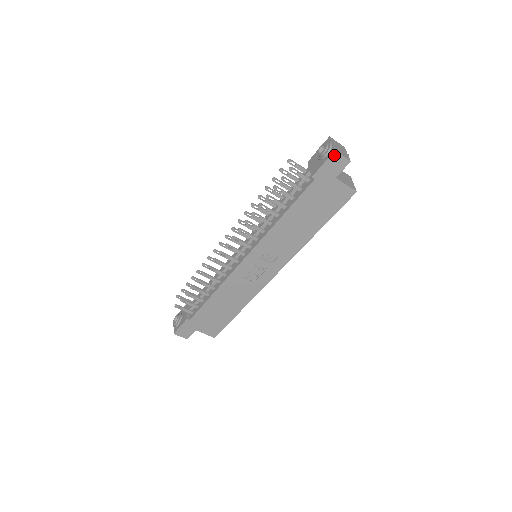
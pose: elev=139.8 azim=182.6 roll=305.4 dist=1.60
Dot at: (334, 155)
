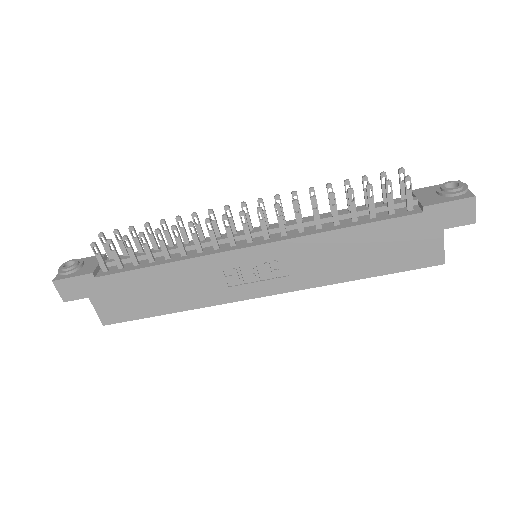
Dot at: (469, 201)
